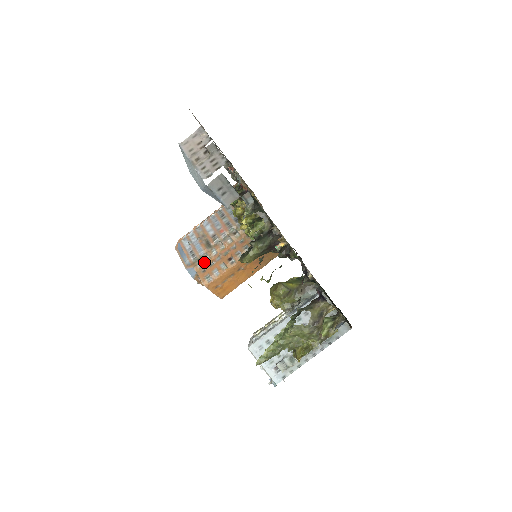
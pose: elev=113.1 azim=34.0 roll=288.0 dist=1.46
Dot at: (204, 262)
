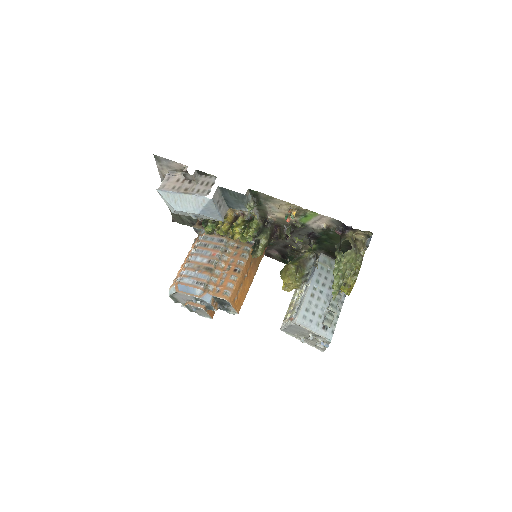
Dot at: (214, 284)
